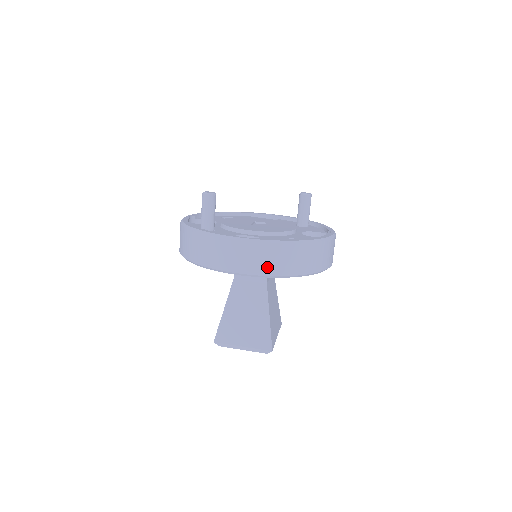
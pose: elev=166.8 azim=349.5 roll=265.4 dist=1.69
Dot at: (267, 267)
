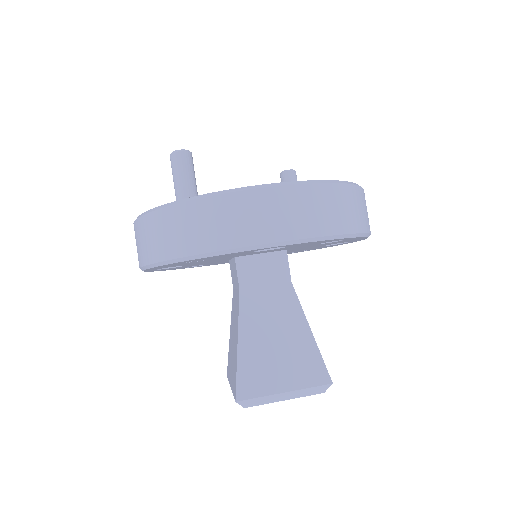
Dot at: (314, 223)
